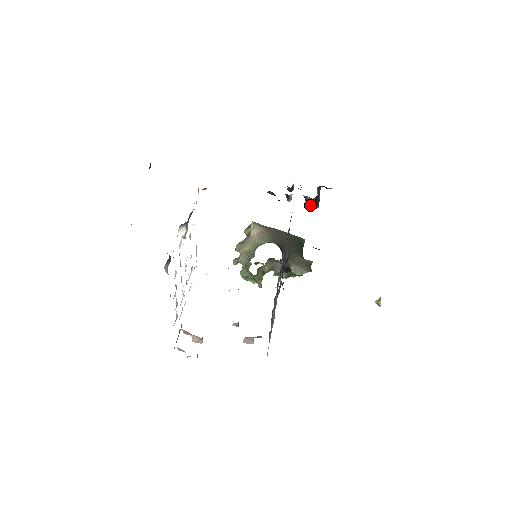
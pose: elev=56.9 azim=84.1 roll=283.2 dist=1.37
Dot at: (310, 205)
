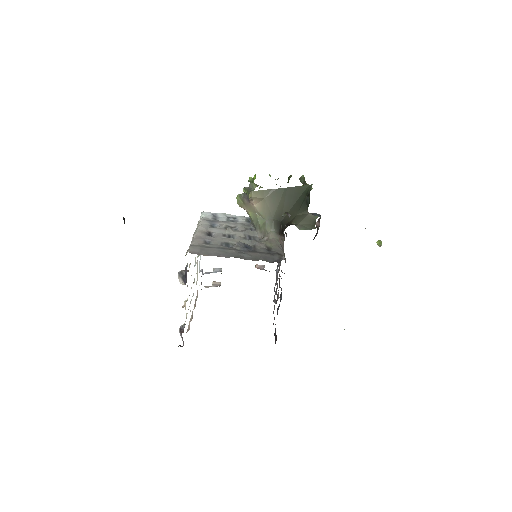
Dot at: occluded
